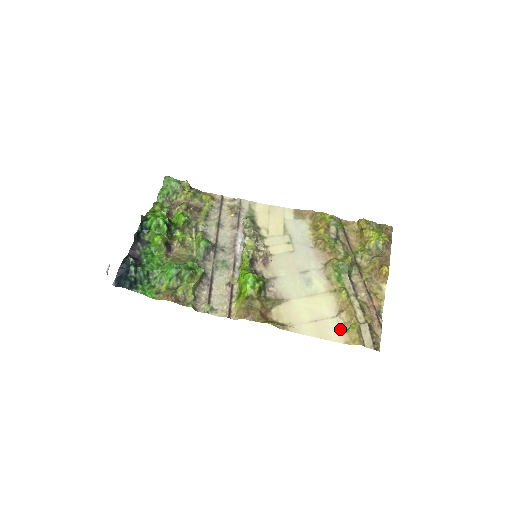
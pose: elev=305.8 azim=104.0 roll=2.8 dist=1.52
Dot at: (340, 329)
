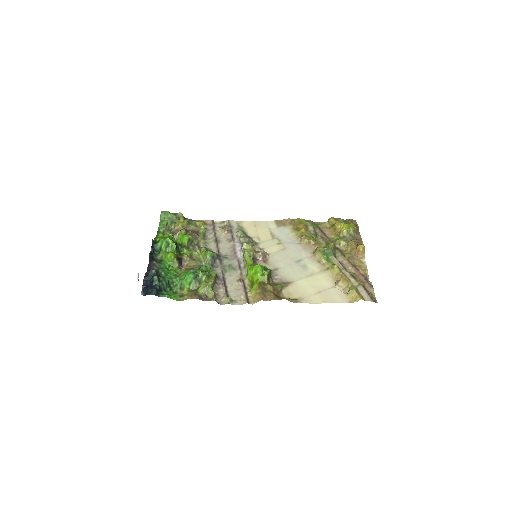
Dot at: (341, 294)
